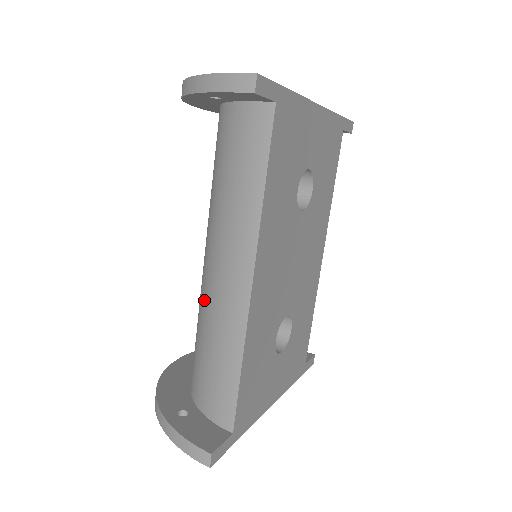
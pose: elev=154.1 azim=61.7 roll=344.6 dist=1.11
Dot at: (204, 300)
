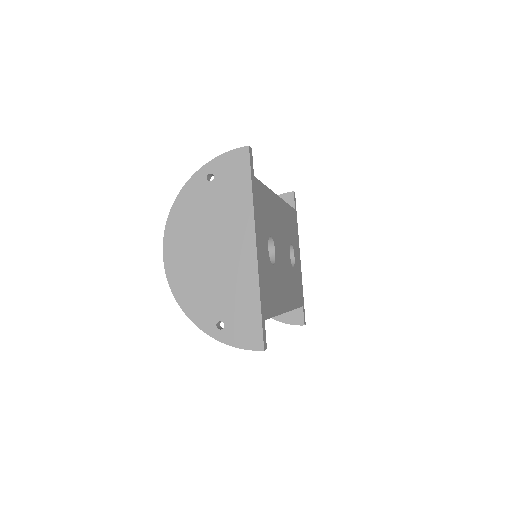
Dot at: occluded
